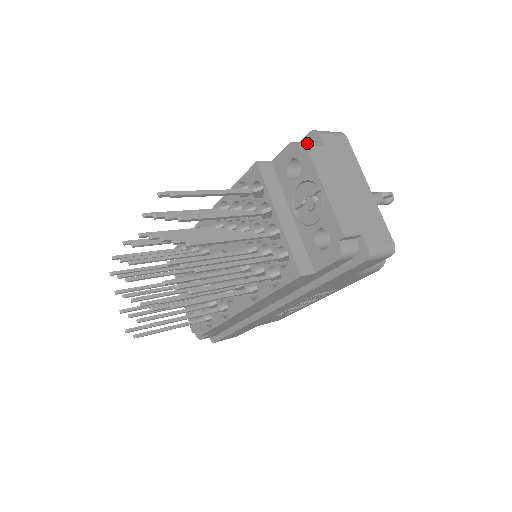
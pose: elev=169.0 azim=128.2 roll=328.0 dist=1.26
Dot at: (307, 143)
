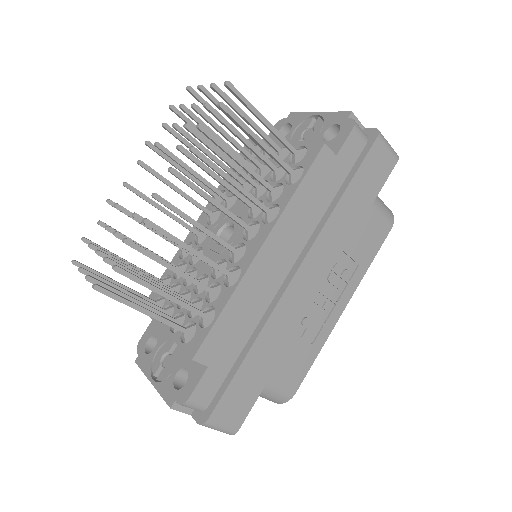
Dot at: occluded
